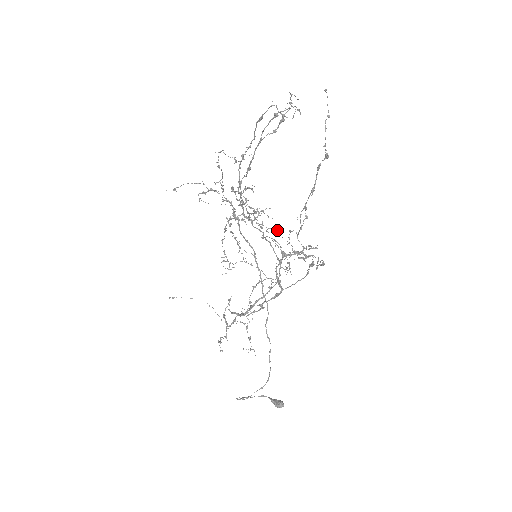
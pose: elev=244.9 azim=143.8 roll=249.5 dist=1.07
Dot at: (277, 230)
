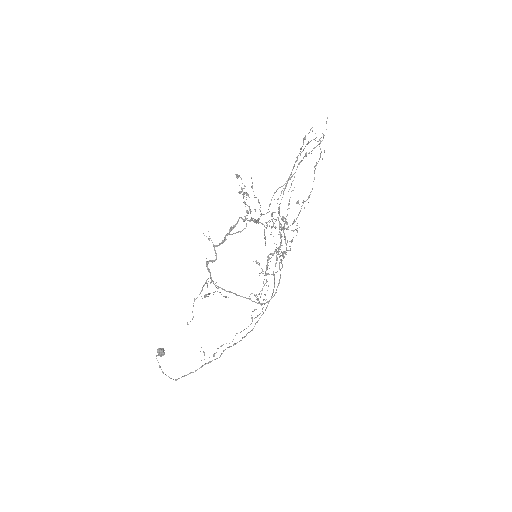
Dot at: occluded
